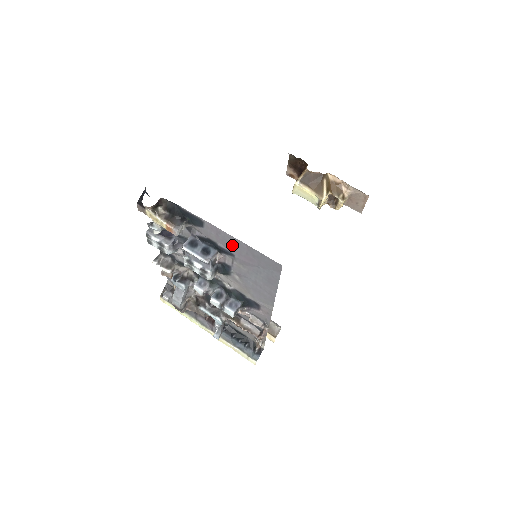
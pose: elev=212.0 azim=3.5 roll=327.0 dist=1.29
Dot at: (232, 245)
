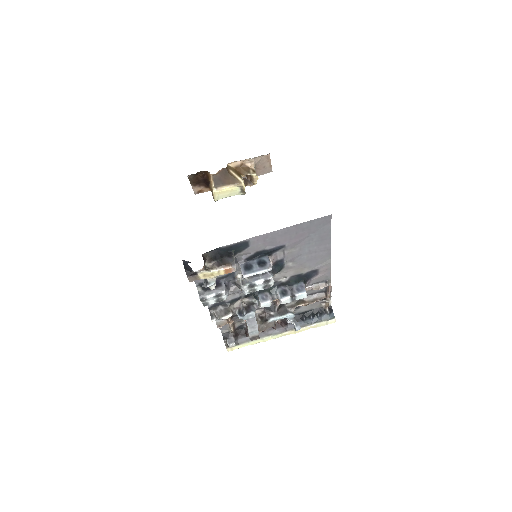
Dot at: (281, 238)
